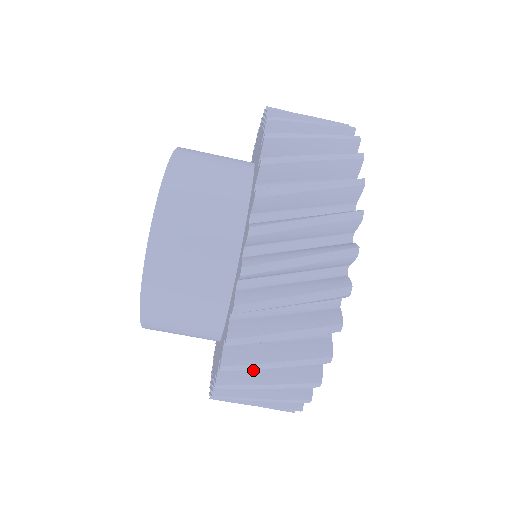
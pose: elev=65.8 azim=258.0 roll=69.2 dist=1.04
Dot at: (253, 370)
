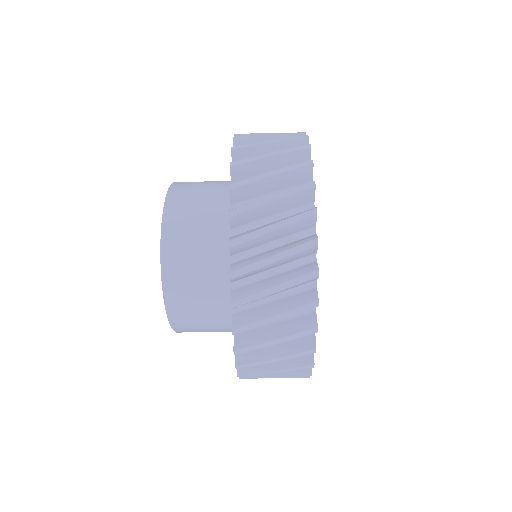
Dot at: occluded
